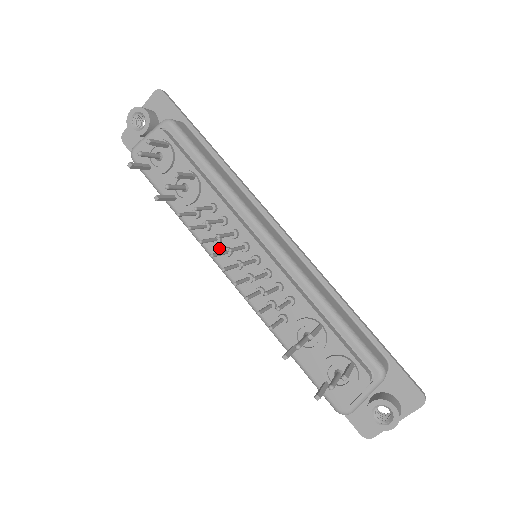
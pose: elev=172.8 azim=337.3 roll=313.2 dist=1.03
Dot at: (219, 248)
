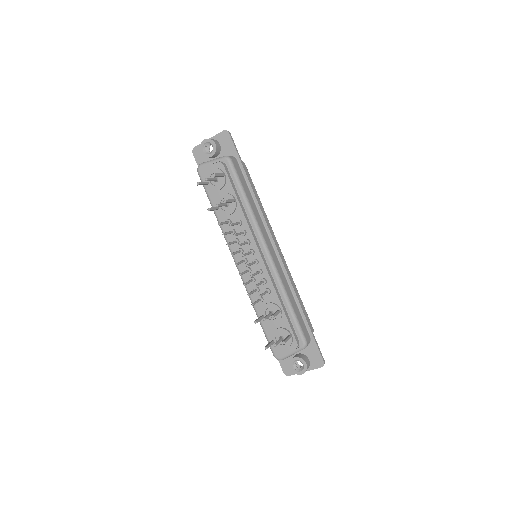
Dot at: (236, 247)
